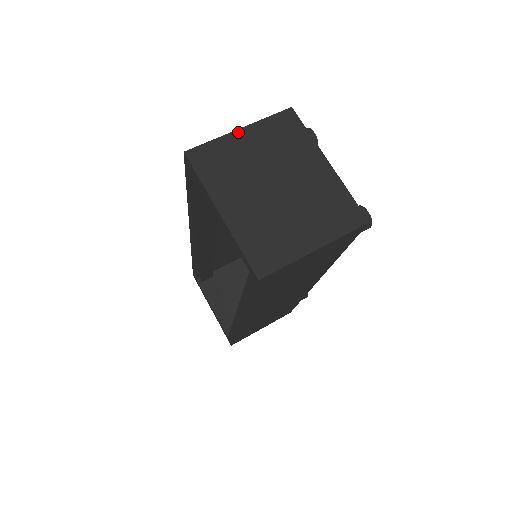
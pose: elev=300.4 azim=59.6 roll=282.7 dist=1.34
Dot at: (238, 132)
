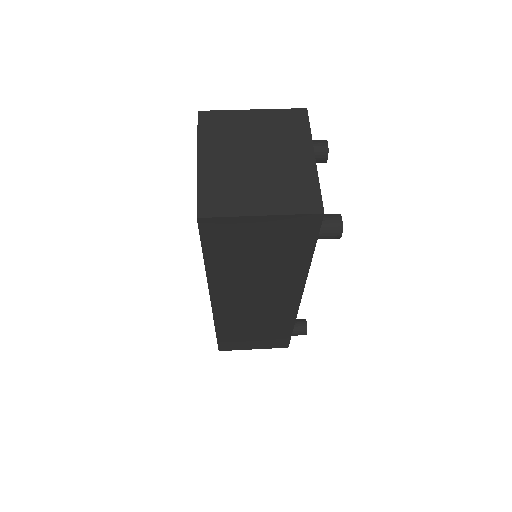
Dot at: (250, 111)
